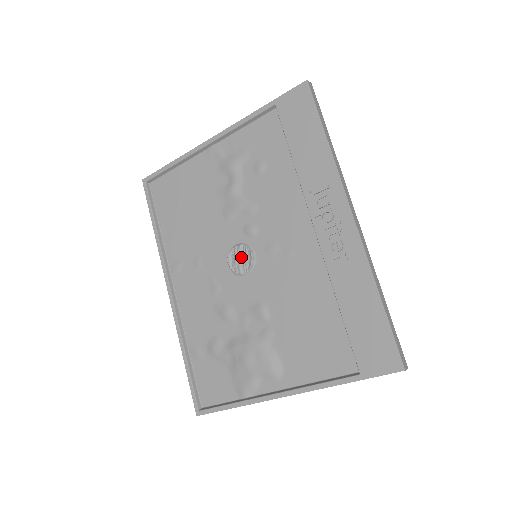
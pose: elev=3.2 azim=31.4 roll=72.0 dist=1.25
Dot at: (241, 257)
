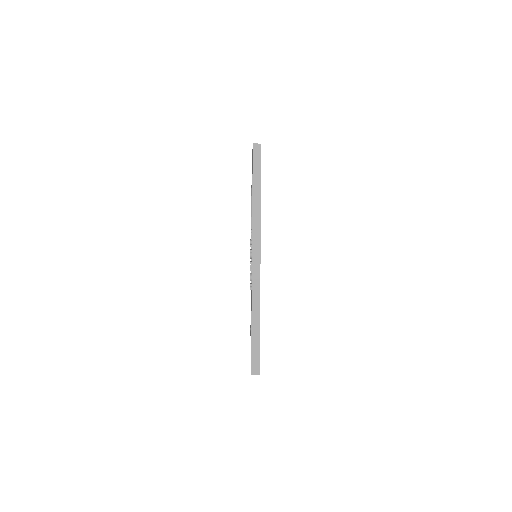
Dot at: occluded
